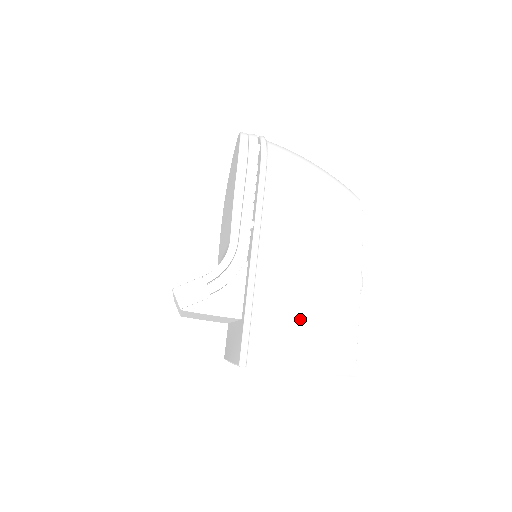
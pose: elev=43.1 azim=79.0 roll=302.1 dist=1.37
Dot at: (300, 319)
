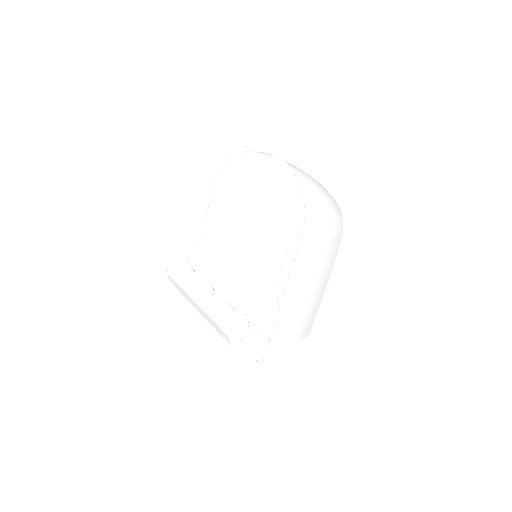
Dot at: (295, 322)
